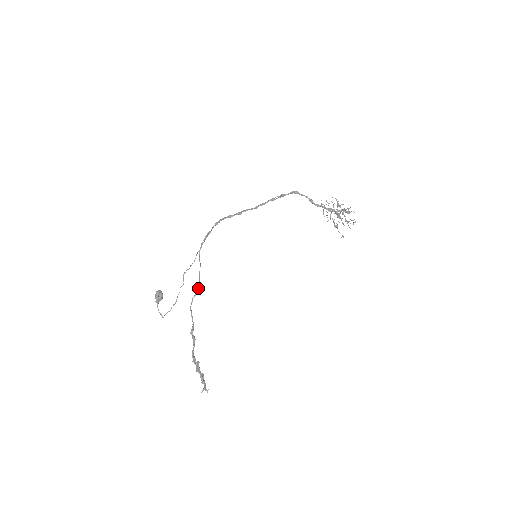
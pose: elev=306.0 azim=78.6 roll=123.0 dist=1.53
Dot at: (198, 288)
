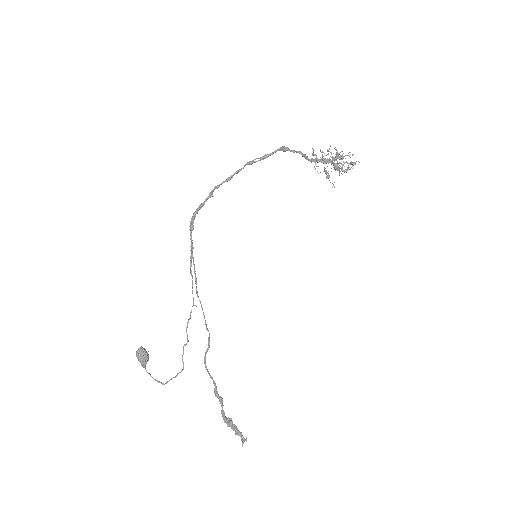
Dot at: (209, 337)
